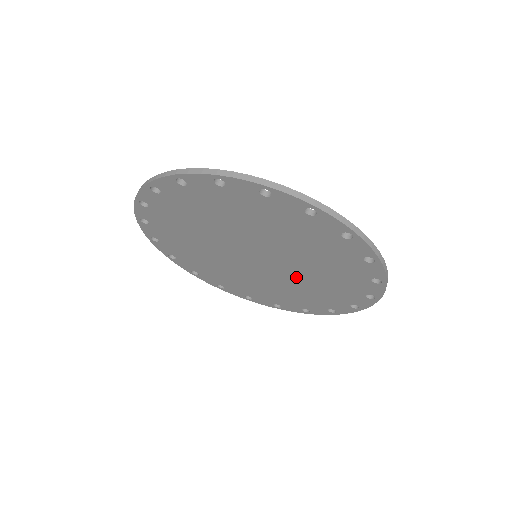
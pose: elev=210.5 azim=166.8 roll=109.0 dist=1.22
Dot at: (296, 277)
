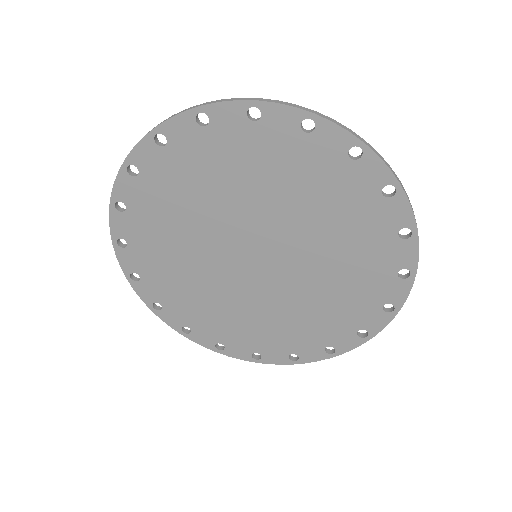
Dot at: (274, 300)
